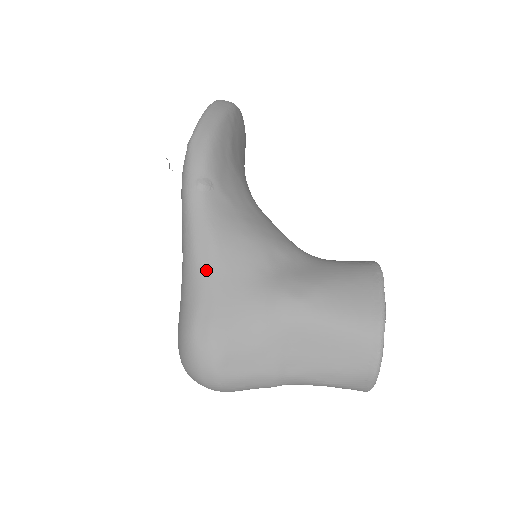
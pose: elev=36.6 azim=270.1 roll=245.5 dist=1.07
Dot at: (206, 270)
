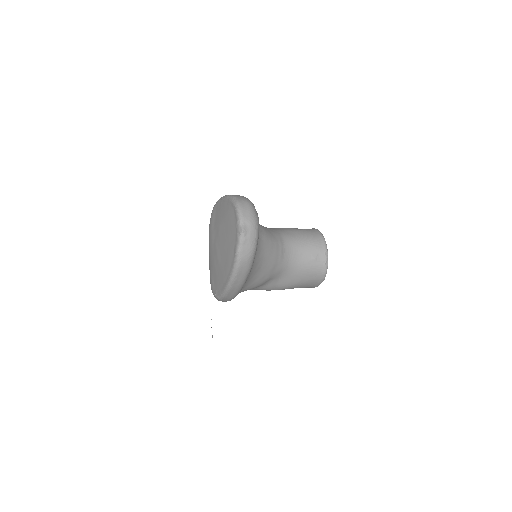
Dot at: occluded
